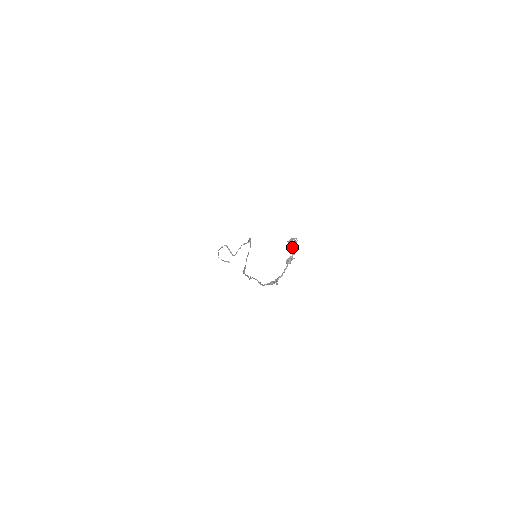
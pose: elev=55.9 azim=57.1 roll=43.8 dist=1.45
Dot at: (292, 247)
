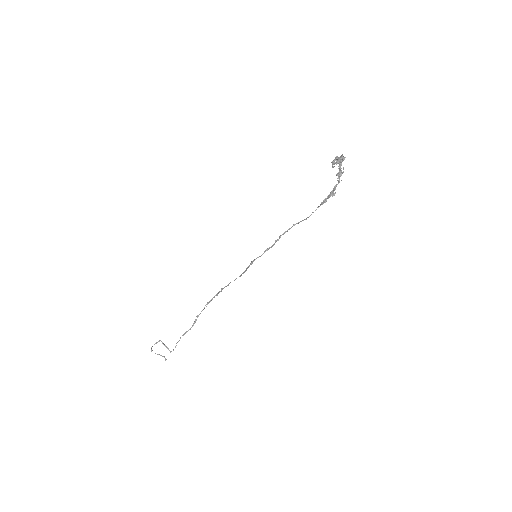
Dot at: (342, 157)
